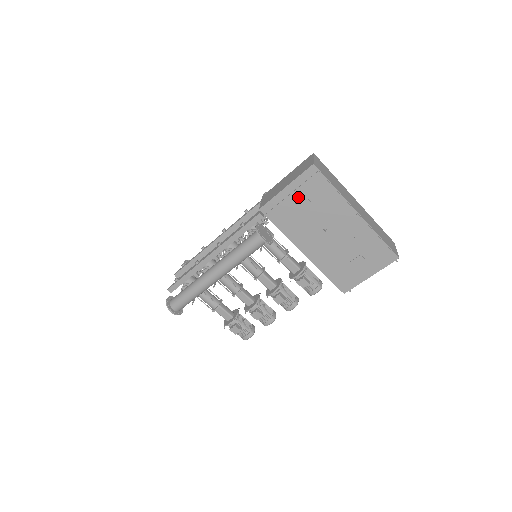
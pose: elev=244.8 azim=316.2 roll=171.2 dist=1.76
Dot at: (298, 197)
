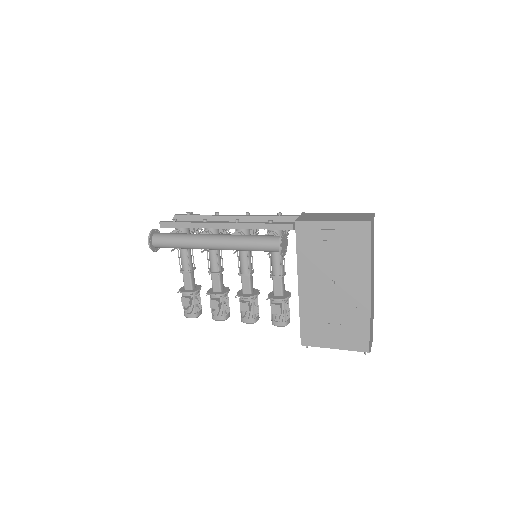
Dot at: (335, 237)
